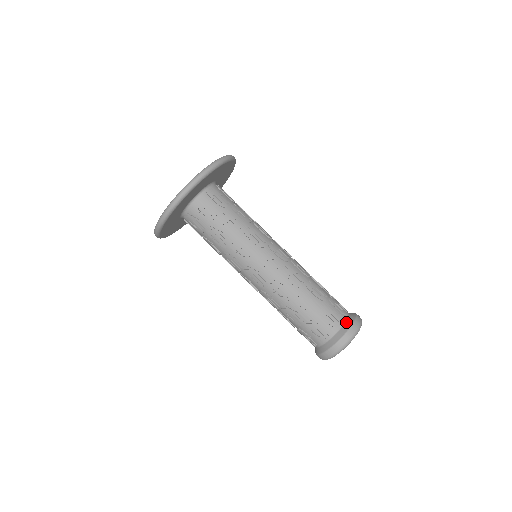
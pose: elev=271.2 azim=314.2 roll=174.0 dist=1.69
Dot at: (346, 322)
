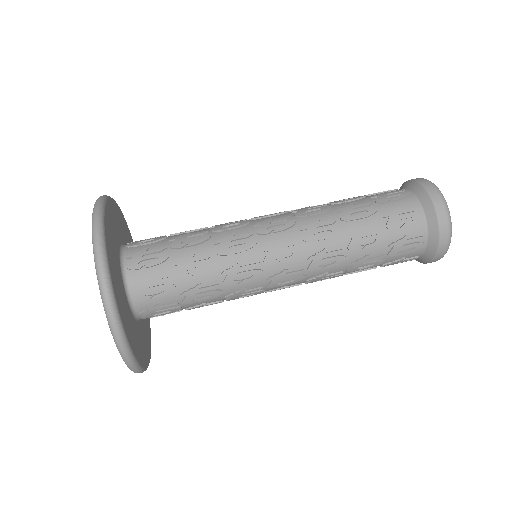
Dot at: (406, 188)
